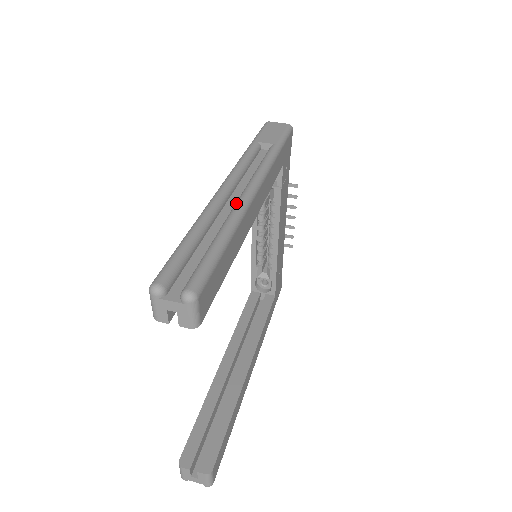
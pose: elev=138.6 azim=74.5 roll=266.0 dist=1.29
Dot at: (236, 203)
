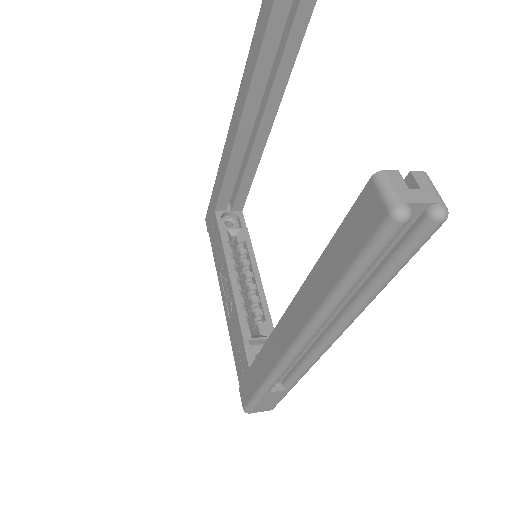
Dot at: occluded
